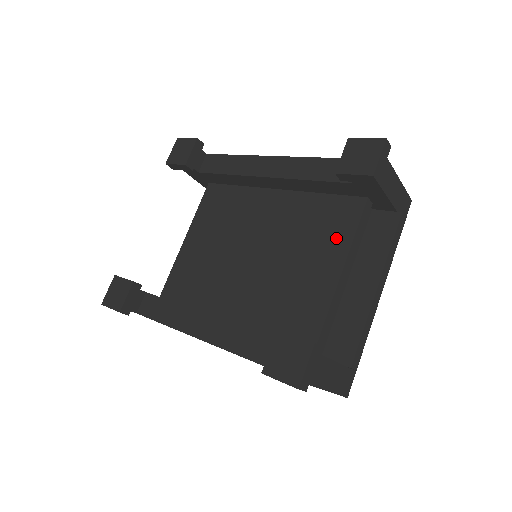
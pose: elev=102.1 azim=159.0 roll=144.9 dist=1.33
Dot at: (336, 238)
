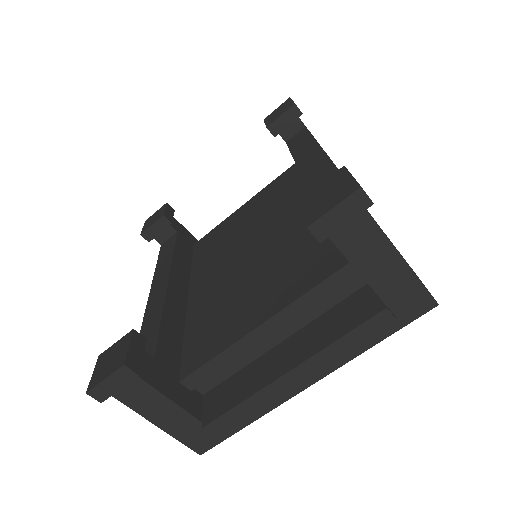
Dot at: (293, 285)
